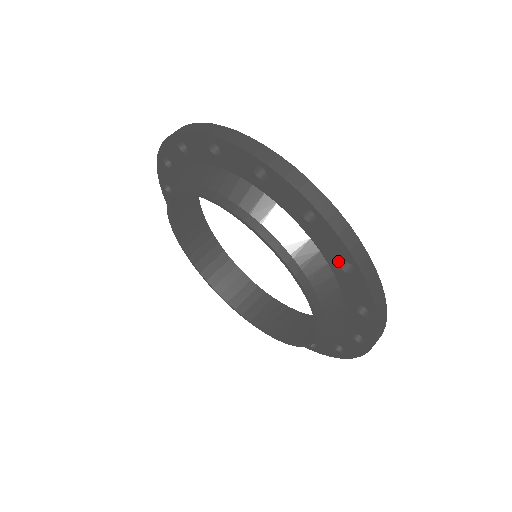
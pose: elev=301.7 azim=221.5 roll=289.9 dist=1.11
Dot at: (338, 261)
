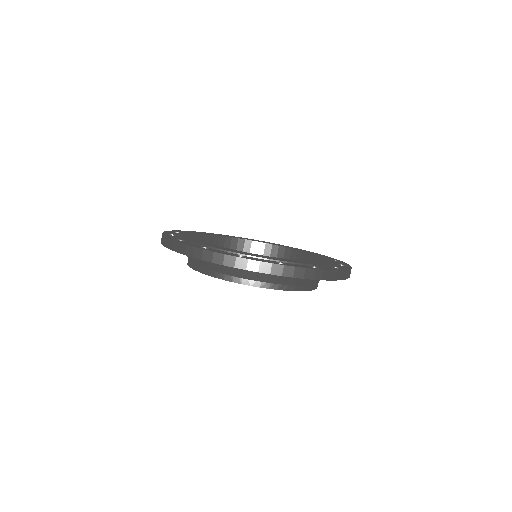
Dot at: occluded
